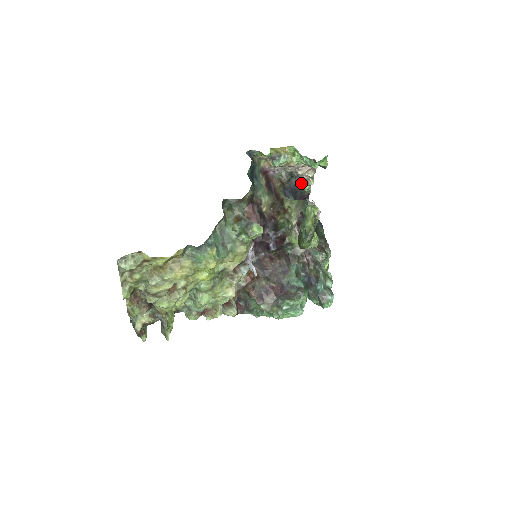
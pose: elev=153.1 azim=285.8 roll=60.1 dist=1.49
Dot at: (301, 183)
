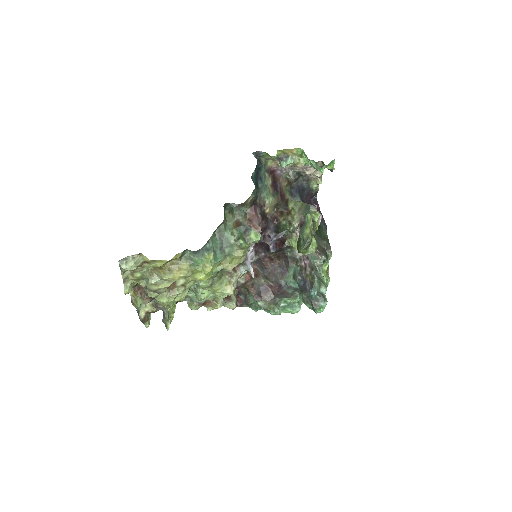
Dot at: (309, 182)
